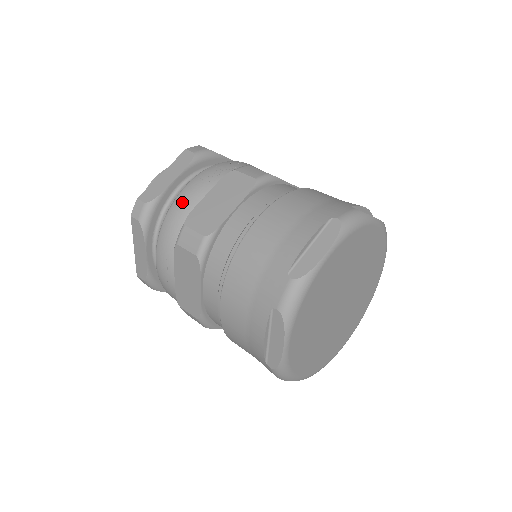
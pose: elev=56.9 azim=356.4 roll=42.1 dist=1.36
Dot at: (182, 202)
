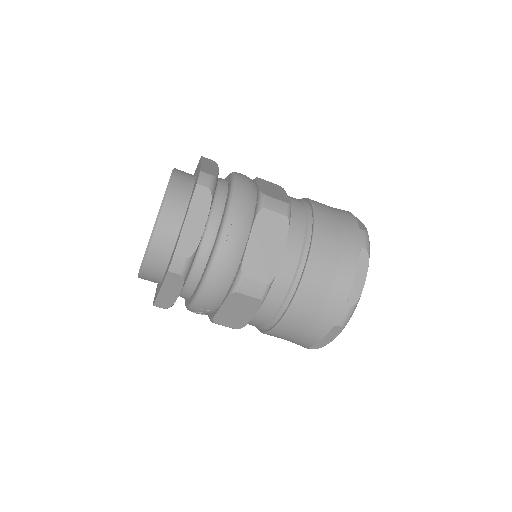
Dot at: (245, 182)
